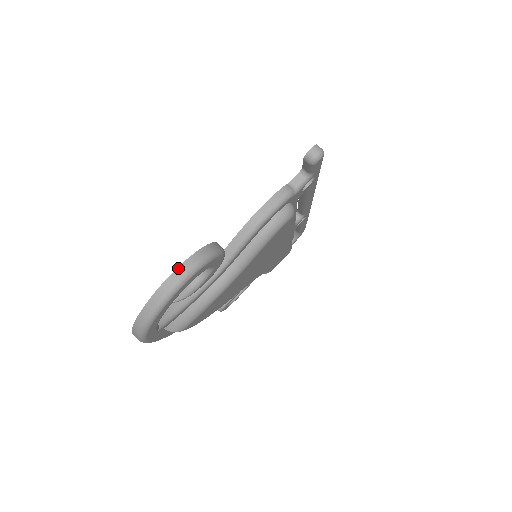
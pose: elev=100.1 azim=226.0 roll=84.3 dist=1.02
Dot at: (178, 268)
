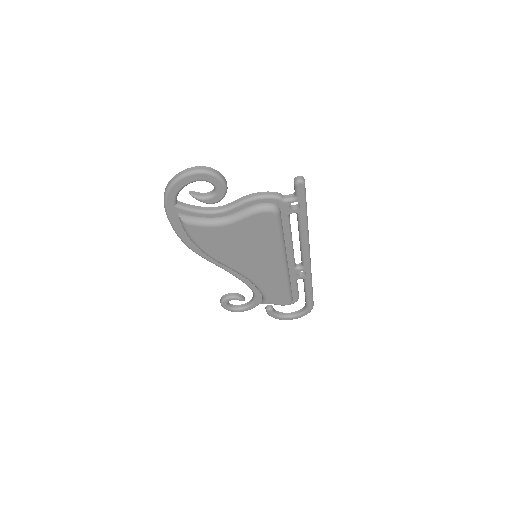
Dot at: (200, 166)
